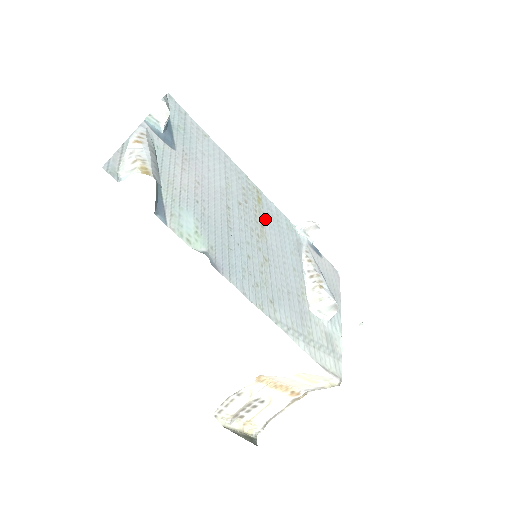
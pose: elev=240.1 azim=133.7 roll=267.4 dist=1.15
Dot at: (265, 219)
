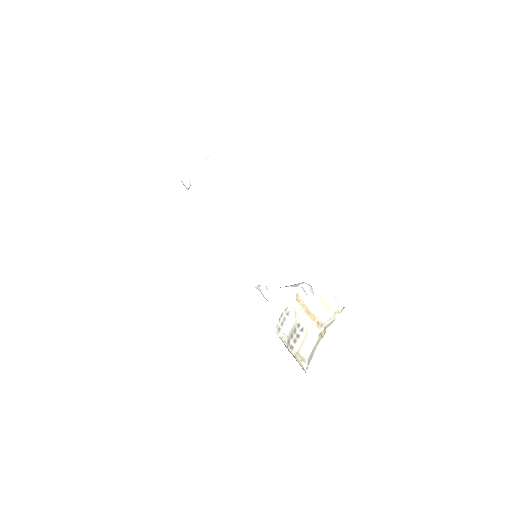
Dot at: occluded
